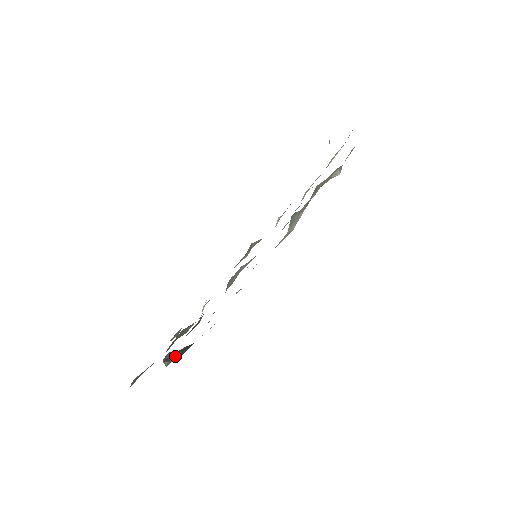
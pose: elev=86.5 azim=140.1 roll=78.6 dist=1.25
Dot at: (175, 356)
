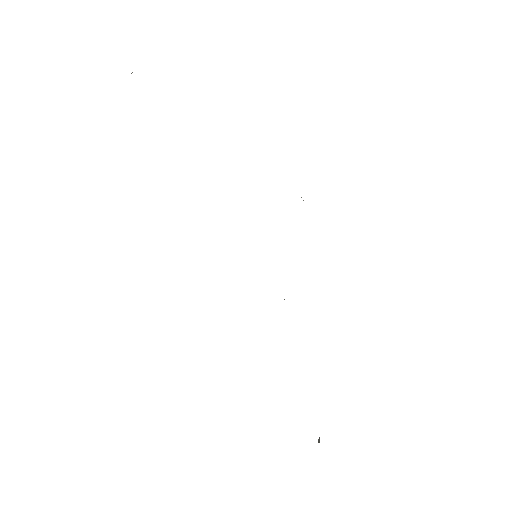
Dot at: occluded
